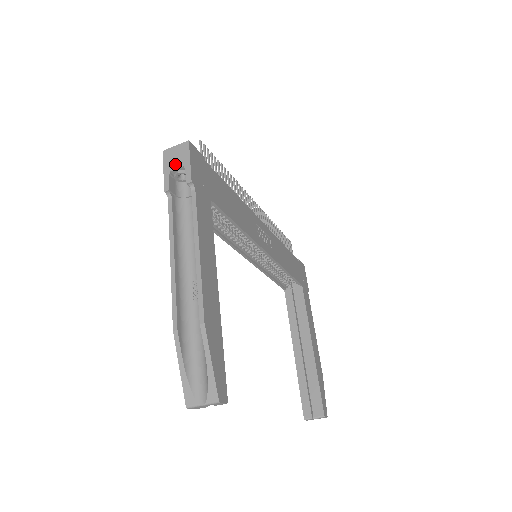
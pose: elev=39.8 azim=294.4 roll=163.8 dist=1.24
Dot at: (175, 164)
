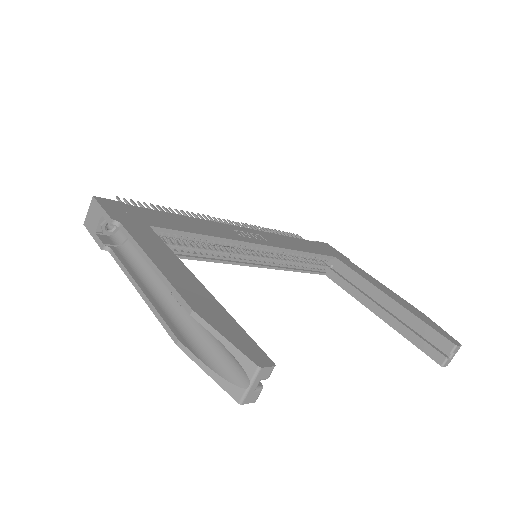
Dot at: (95, 222)
